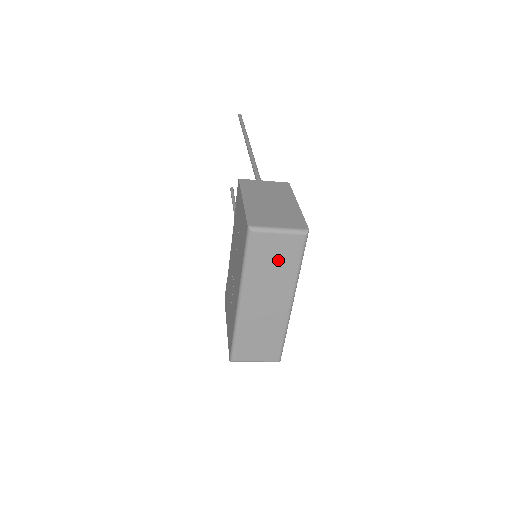
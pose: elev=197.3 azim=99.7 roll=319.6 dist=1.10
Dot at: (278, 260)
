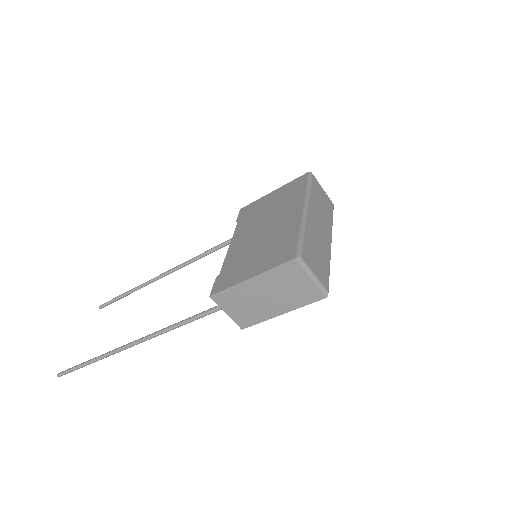
Dot at: (324, 204)
